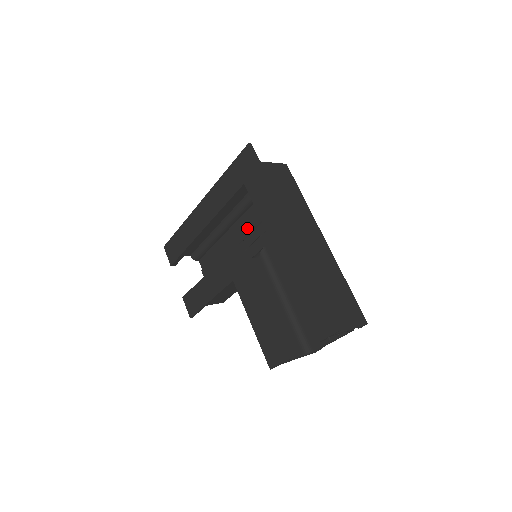
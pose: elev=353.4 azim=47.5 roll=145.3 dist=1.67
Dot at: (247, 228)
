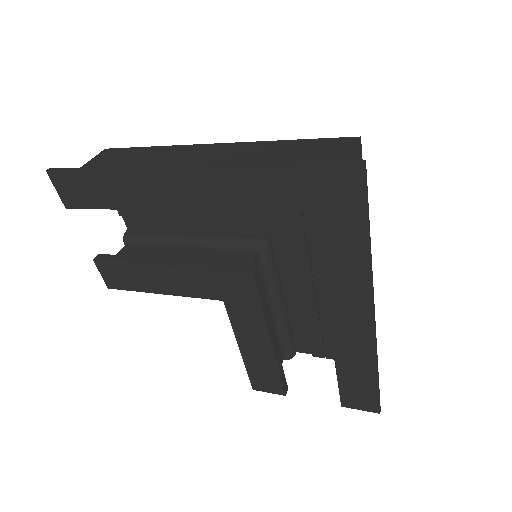
Dot at: occluded
